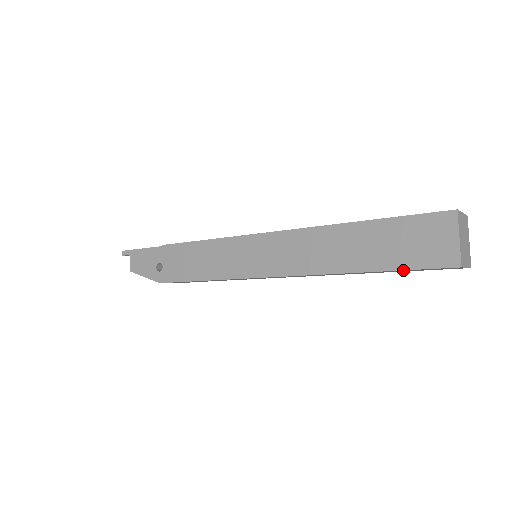
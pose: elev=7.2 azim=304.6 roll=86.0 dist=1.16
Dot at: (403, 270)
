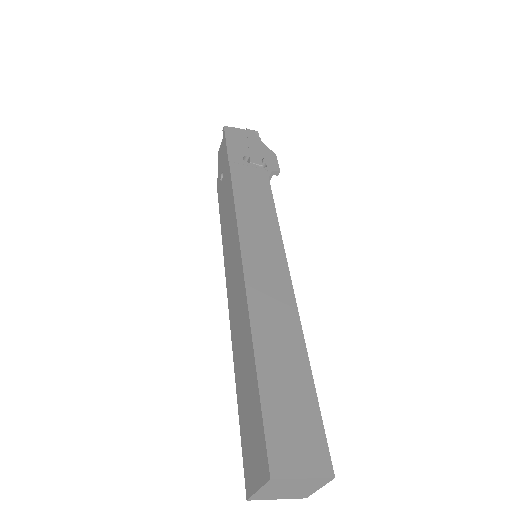
Dot at: (243, 434)
